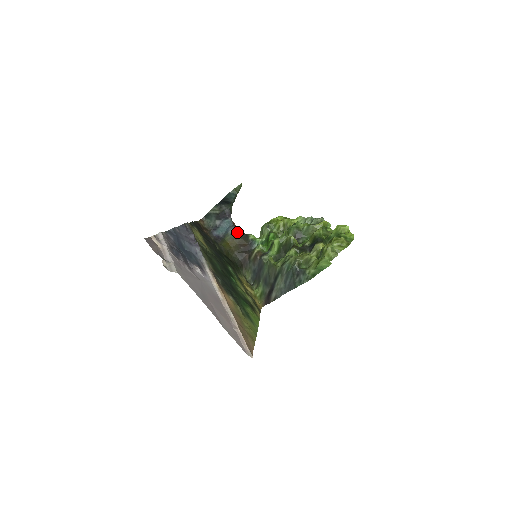
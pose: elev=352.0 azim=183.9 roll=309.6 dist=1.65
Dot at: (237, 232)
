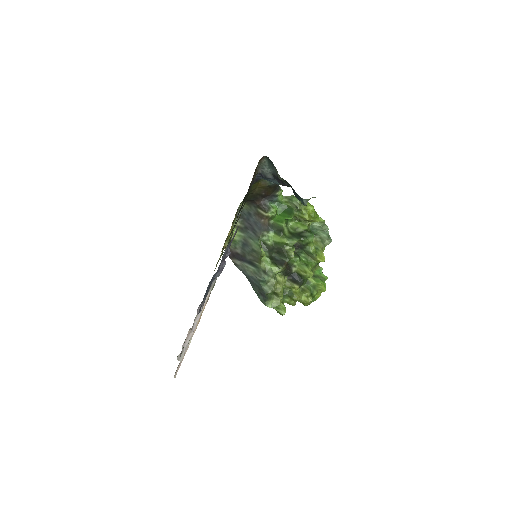
Dot at: (275, 184)
